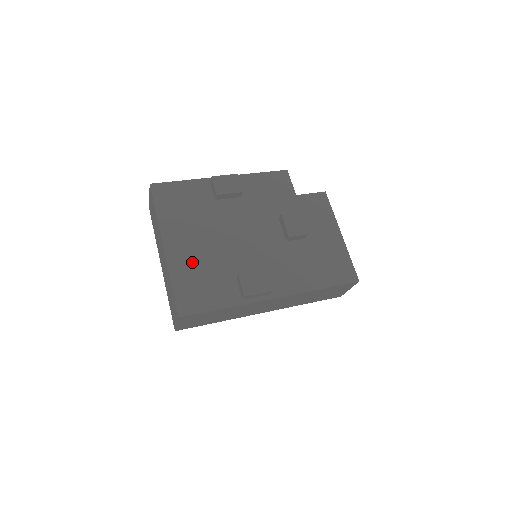
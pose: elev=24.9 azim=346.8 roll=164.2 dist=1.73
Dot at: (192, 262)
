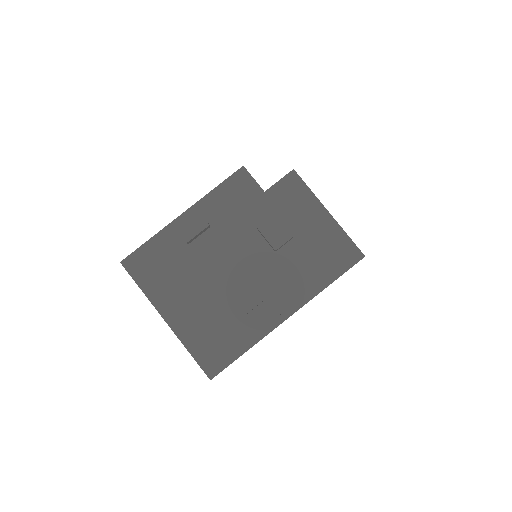
Dot at: (197, 322)
